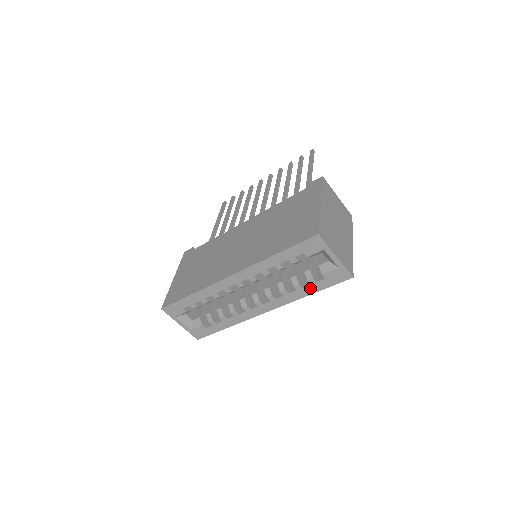
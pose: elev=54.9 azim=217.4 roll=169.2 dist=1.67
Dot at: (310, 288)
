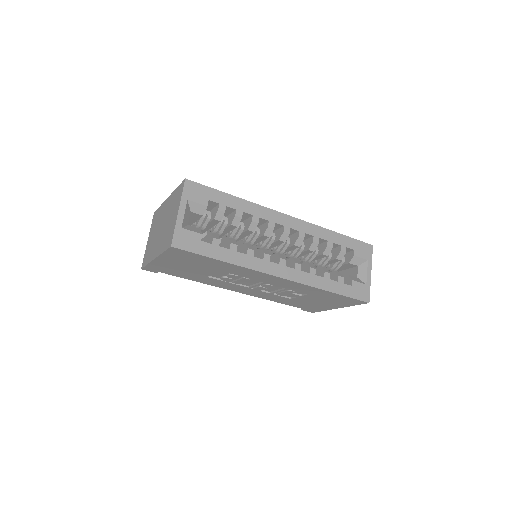
Dot at: (335, 285)
